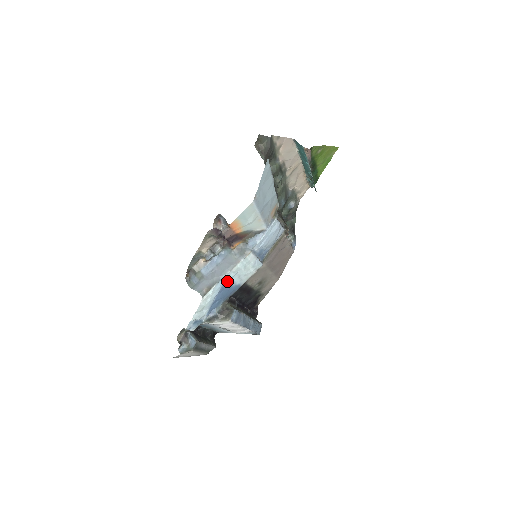
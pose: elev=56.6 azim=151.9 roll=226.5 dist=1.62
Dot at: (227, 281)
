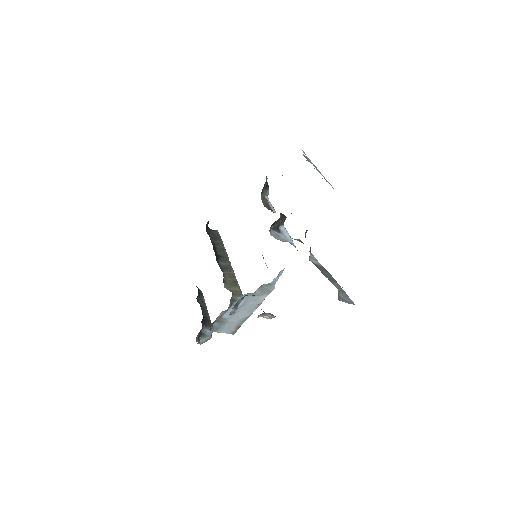
Dot at: occluded
